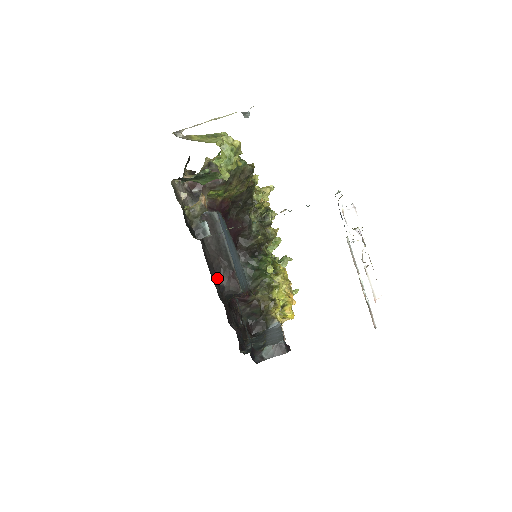
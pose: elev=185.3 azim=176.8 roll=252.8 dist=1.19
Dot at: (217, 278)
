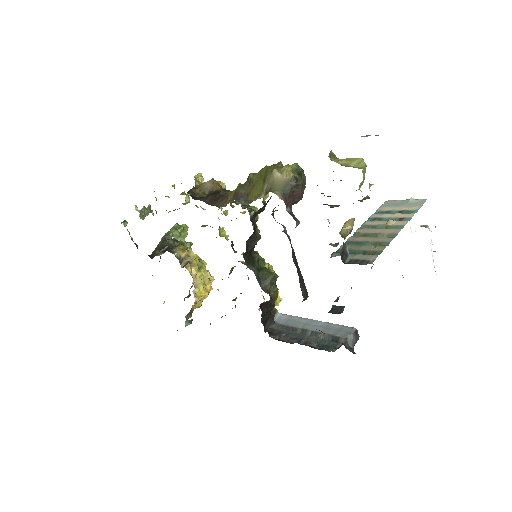
Dot at: (302, 292)
